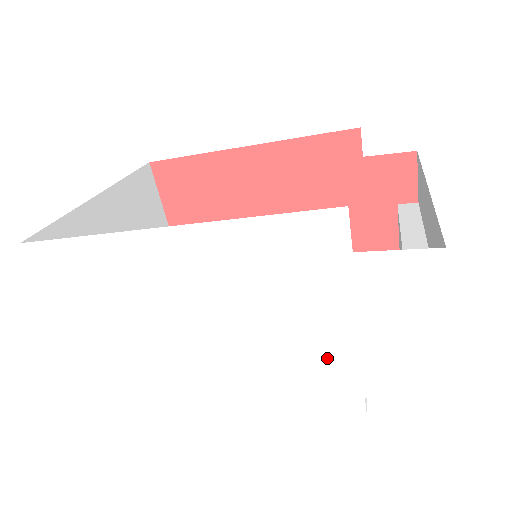
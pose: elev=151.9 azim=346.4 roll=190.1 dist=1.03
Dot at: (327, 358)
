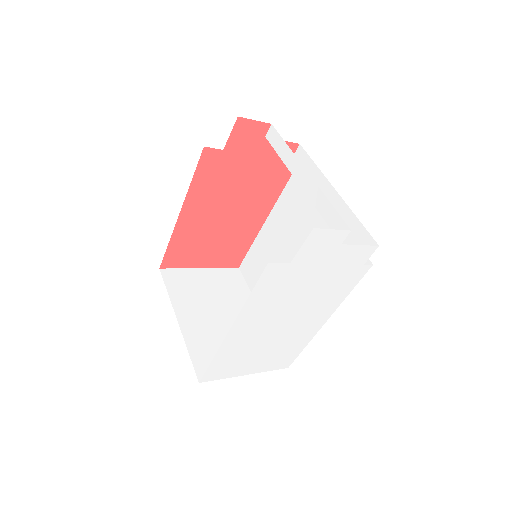
Dot at: (333, 278)
